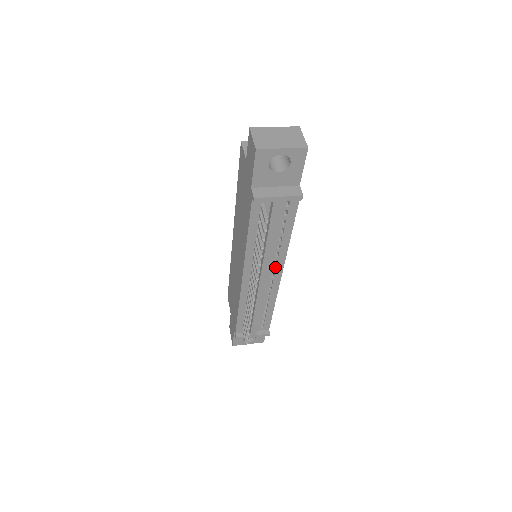
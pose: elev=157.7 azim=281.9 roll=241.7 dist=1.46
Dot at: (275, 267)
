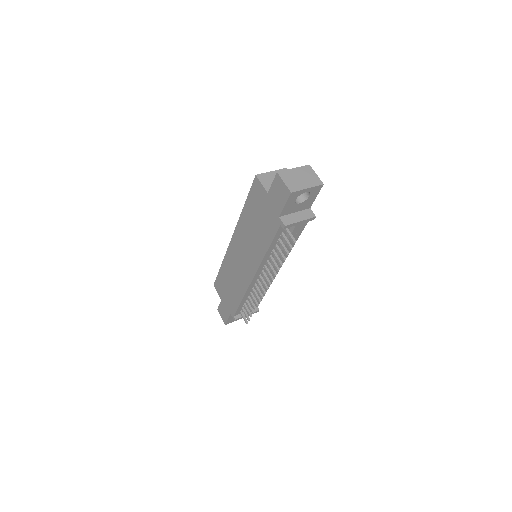
Dot at: occluded
